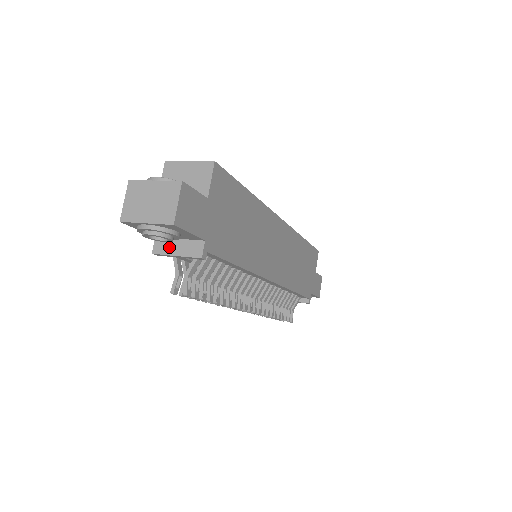
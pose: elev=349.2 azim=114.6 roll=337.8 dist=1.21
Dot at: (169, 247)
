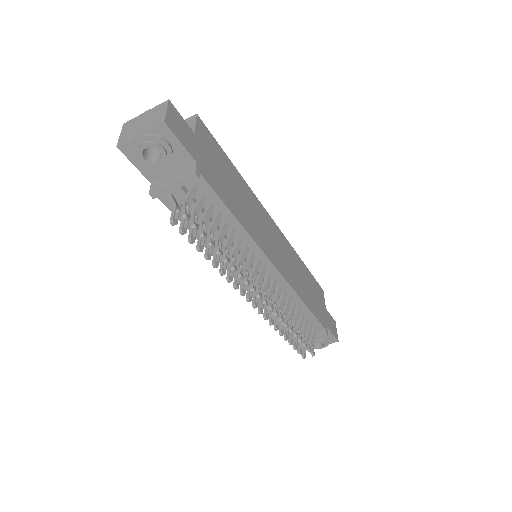
Dot at: (164, 182)
